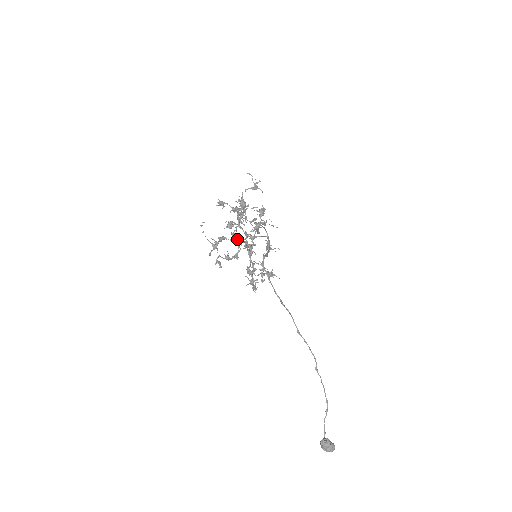
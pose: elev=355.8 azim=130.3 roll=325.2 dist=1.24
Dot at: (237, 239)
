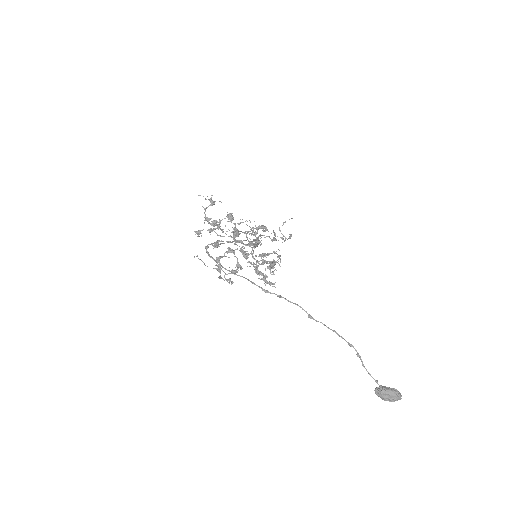
Dot at: (229, 252)
